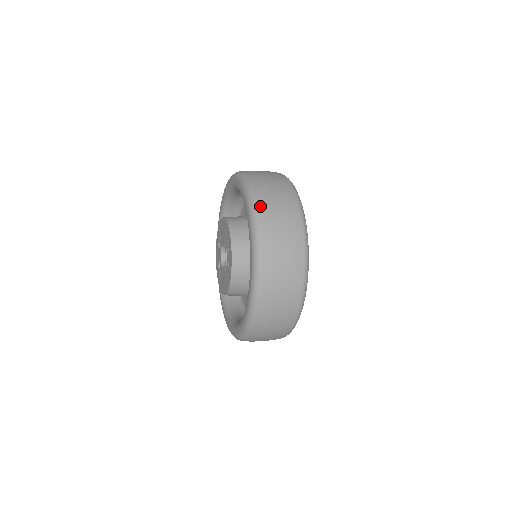
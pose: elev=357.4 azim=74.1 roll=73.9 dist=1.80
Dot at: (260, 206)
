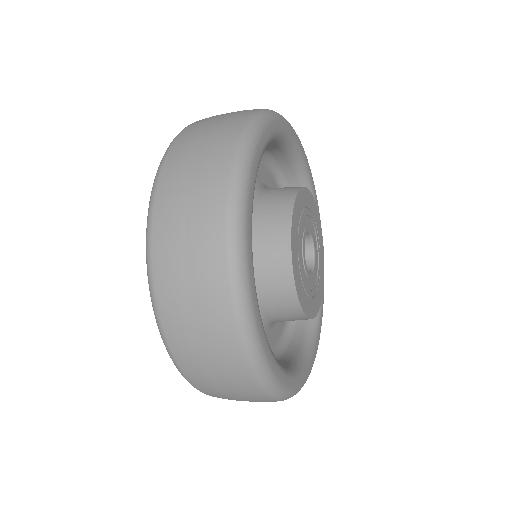
Dot at: (155, 256)
